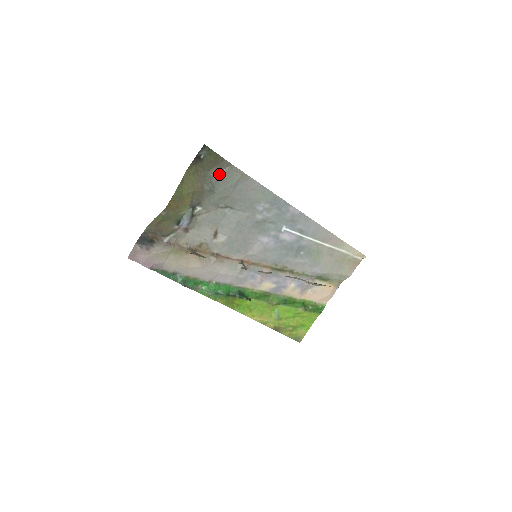
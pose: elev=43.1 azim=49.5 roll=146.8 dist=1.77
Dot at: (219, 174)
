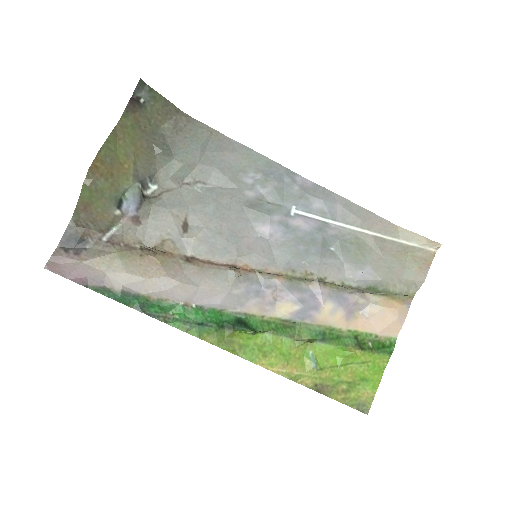
Dot at: (176, 132)
